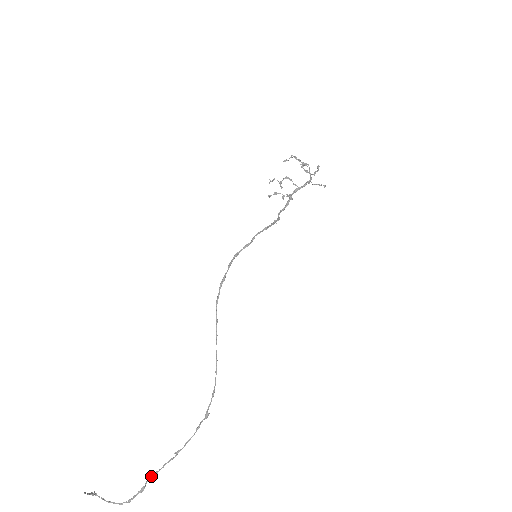
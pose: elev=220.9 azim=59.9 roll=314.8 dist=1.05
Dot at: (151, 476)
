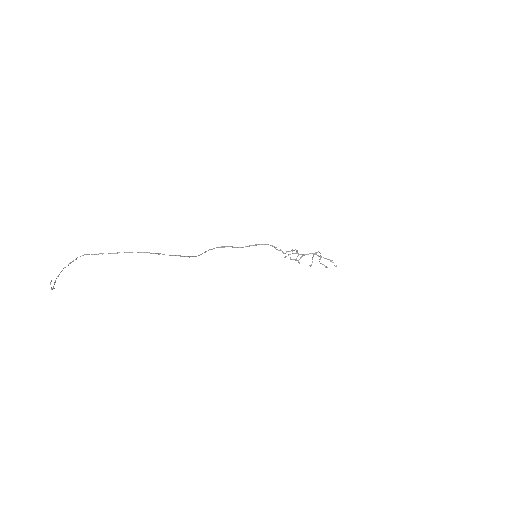
Dot at: (97, 254)
